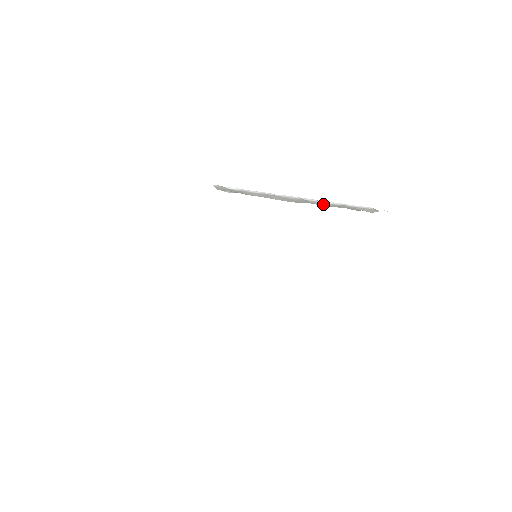
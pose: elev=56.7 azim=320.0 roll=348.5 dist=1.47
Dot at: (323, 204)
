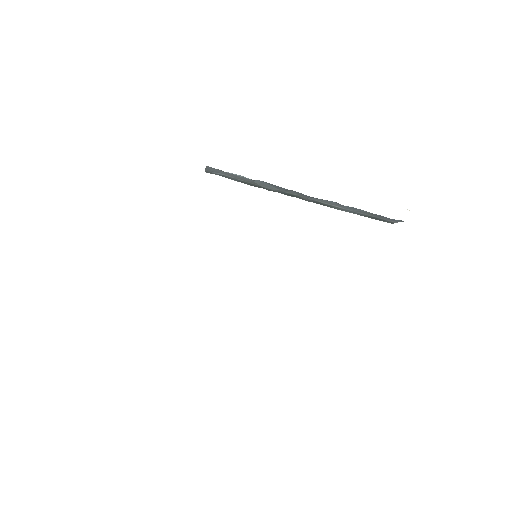
Dot at: occluded
